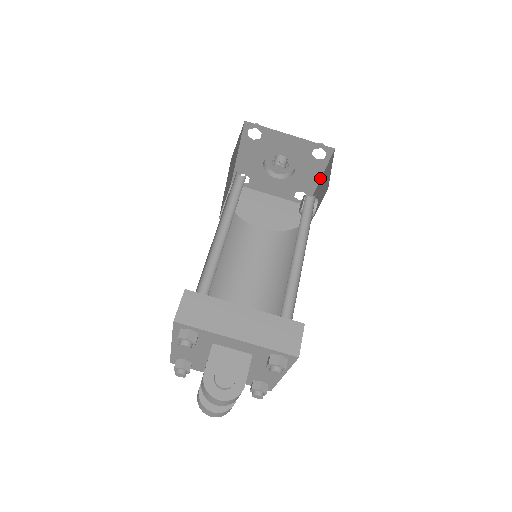
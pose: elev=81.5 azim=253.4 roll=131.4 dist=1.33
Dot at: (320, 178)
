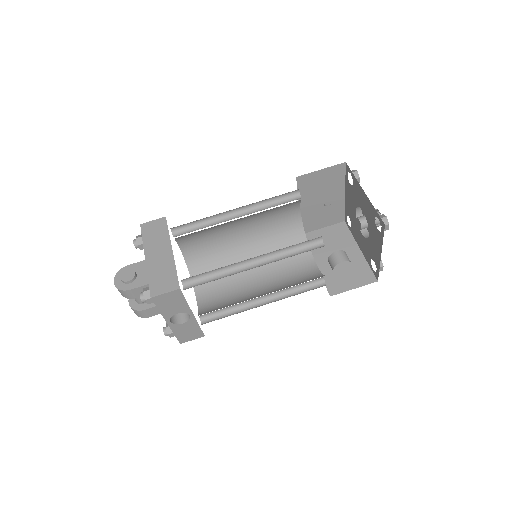
Dot at: occluded
